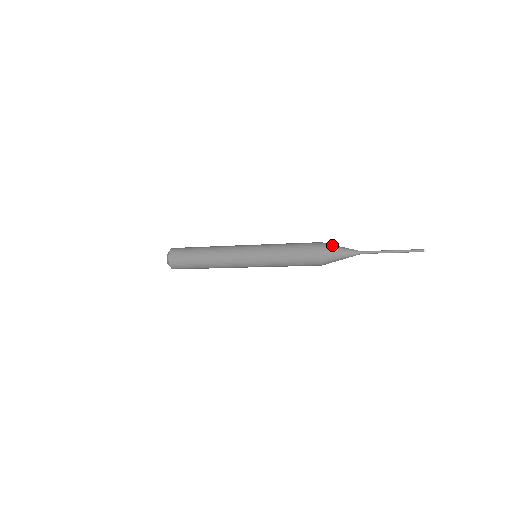
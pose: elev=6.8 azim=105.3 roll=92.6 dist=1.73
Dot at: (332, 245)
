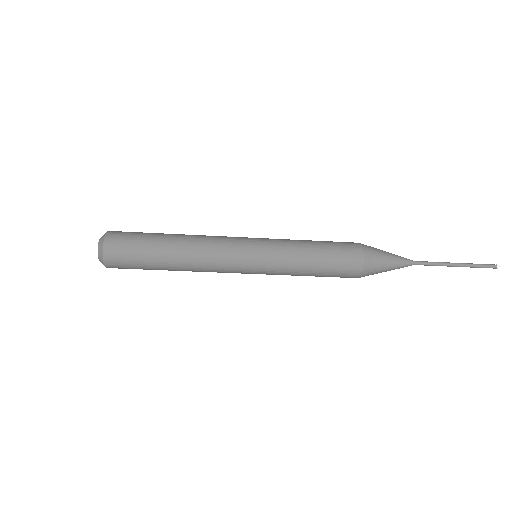
Dot at: (374, 248)
